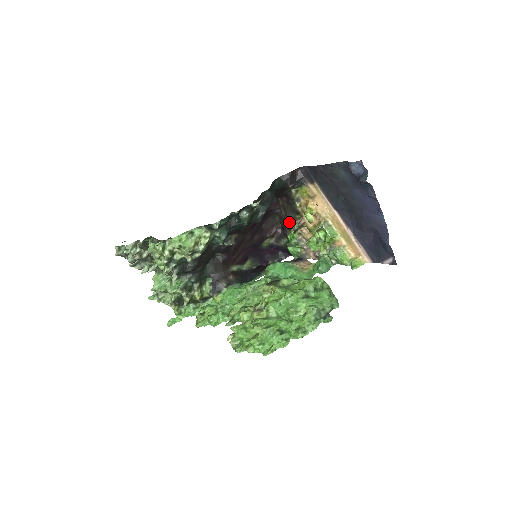
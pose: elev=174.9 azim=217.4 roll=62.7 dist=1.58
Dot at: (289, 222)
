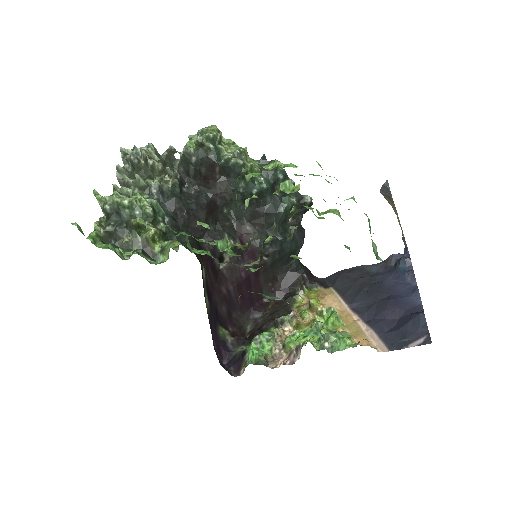
Dot at: (274, 317)
